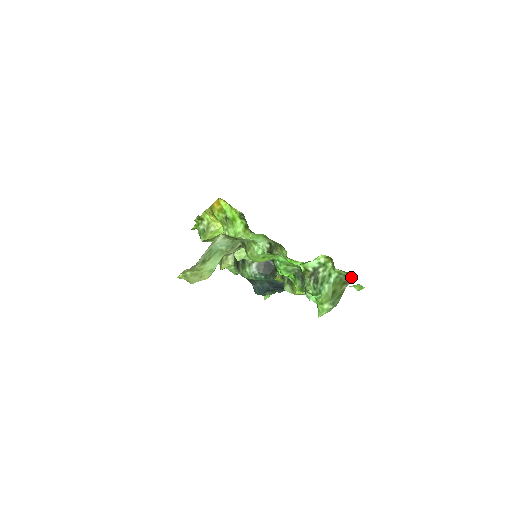
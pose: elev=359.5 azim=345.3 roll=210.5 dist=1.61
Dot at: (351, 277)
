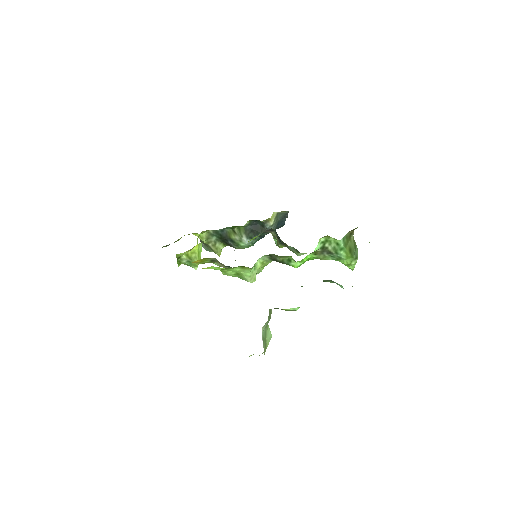
Dot at: (353, 230)
